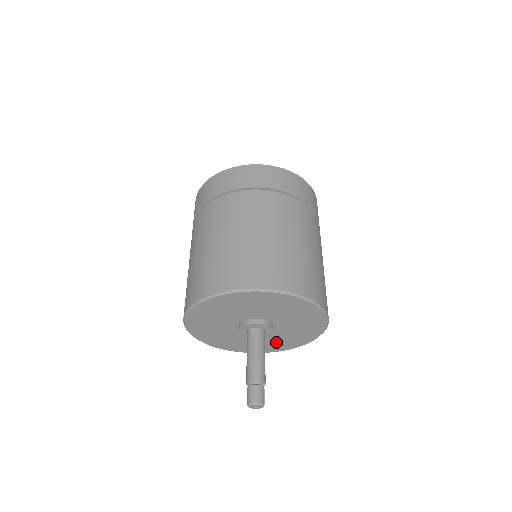
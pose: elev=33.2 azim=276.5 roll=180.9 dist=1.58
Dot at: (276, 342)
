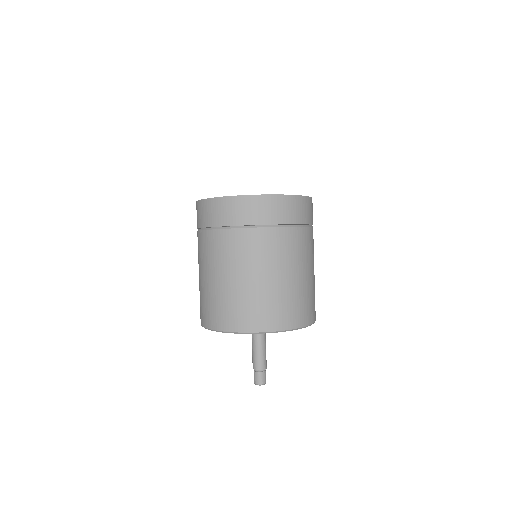
Dot at: occluded
